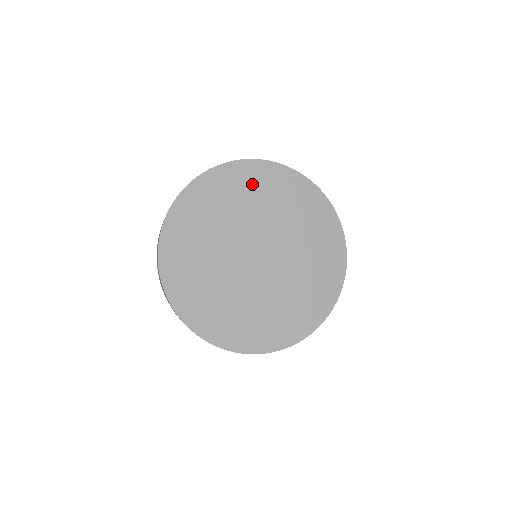
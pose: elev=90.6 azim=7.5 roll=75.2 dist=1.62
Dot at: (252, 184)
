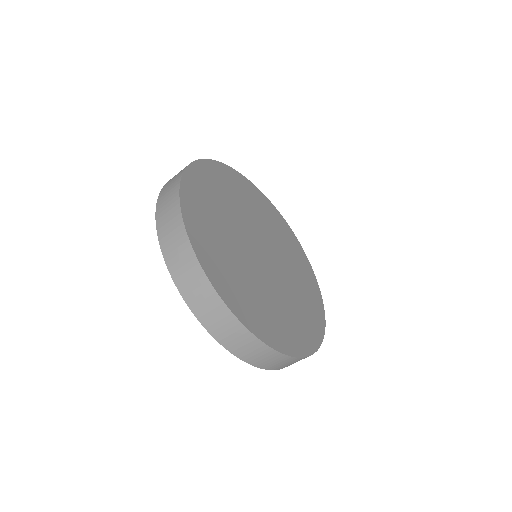
Dot at: (253, 198)
